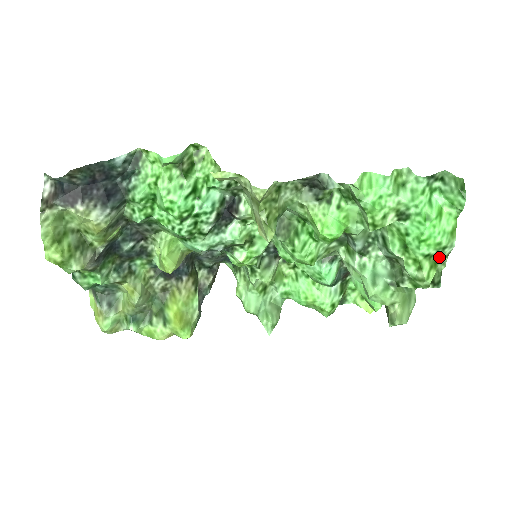
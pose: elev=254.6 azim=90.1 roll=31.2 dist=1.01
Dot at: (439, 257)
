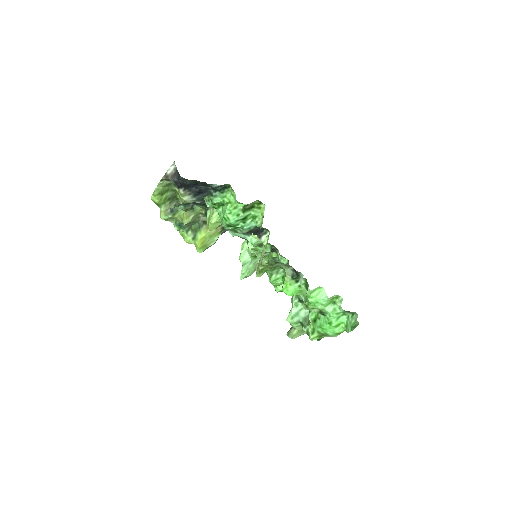
Dot at: (325, 335)
